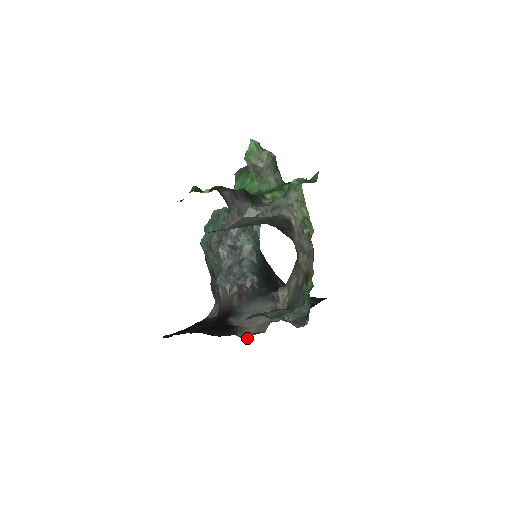
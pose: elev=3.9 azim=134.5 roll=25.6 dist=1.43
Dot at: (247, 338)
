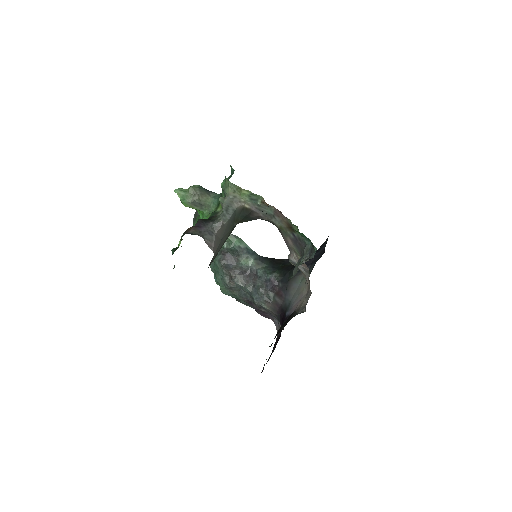
Dot at: (305, 309)
